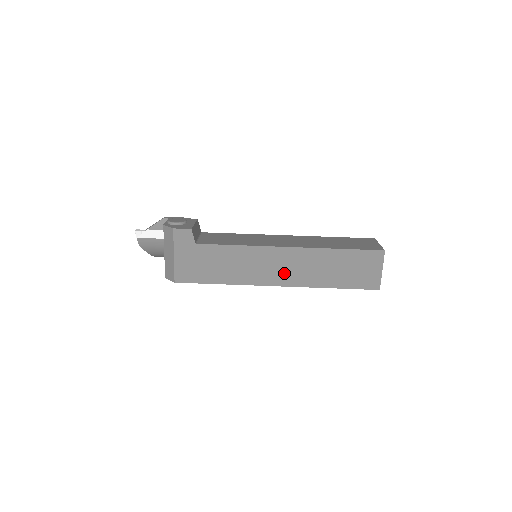
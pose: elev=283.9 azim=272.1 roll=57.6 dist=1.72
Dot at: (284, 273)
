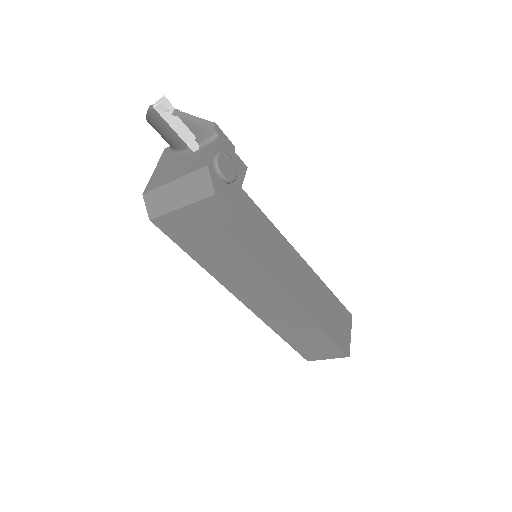
Dot at: (262, 304)
